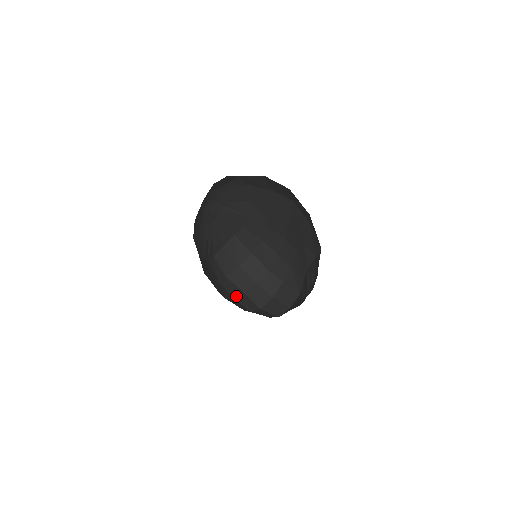
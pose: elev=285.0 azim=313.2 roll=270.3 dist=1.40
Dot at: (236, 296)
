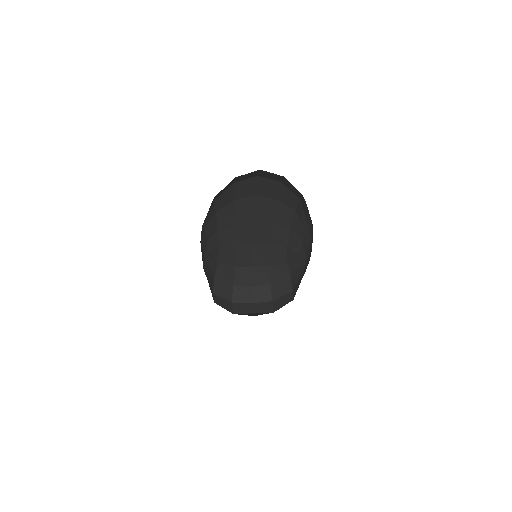
Dot at: (253, 315)
